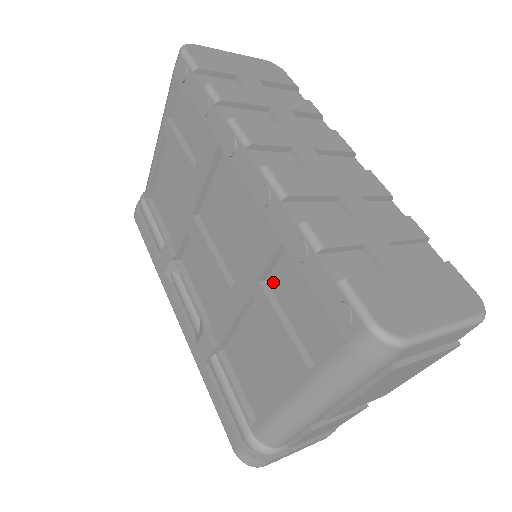
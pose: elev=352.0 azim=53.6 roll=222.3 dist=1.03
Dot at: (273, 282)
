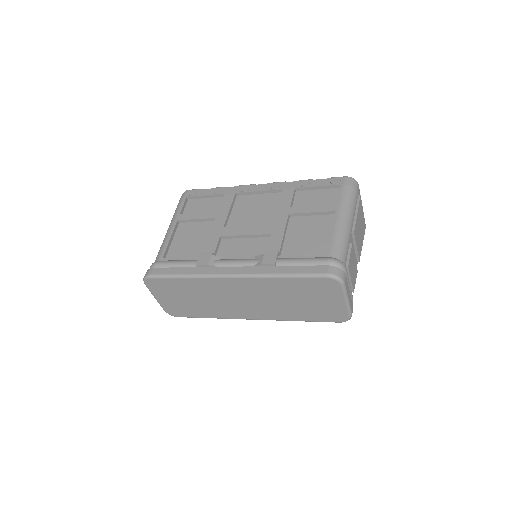
Dot at: occluded
